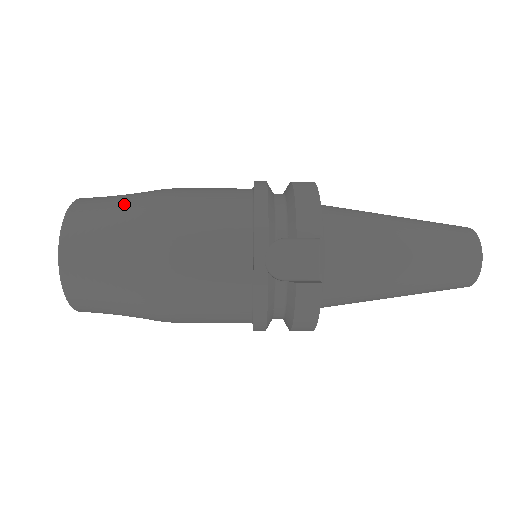
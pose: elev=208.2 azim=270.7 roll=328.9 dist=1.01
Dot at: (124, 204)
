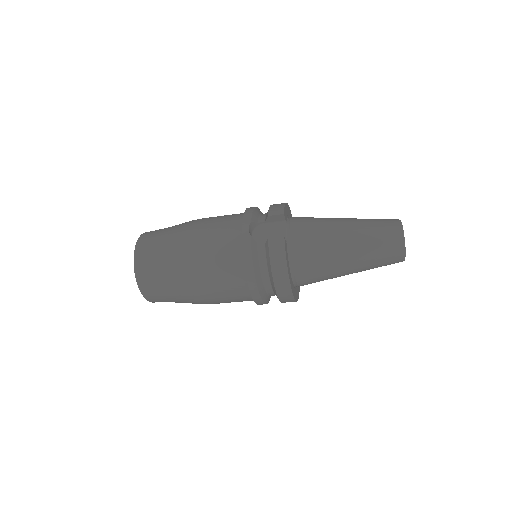
Dot at: occluded
